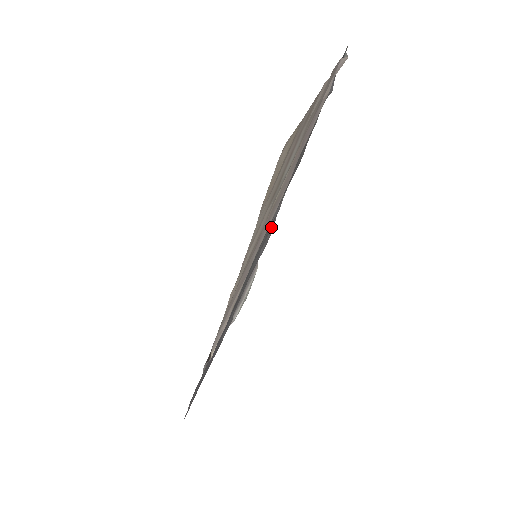
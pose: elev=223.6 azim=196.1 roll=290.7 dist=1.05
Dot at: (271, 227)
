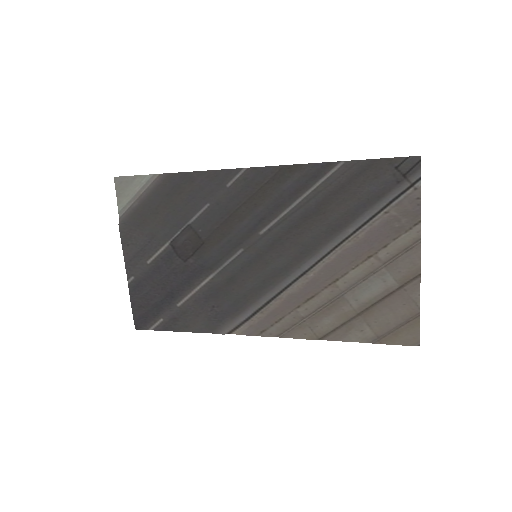
Dot at: (236, 196)
